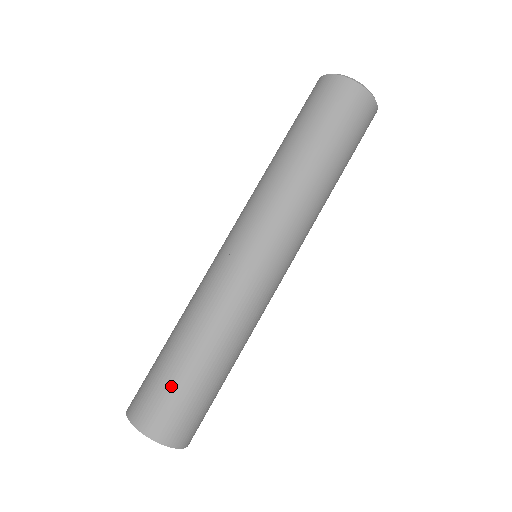
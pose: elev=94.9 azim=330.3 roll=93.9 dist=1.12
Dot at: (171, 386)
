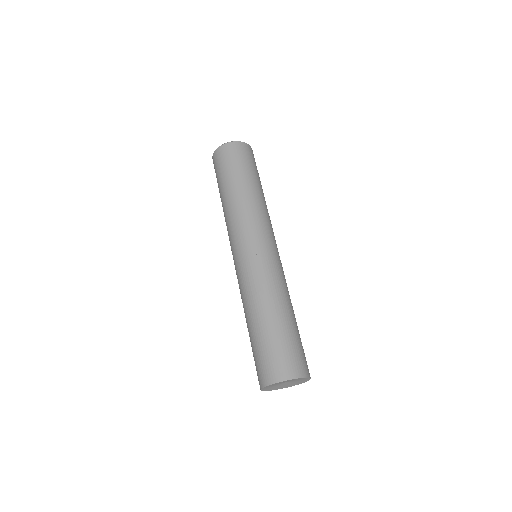
Dot at: (276, 343)
